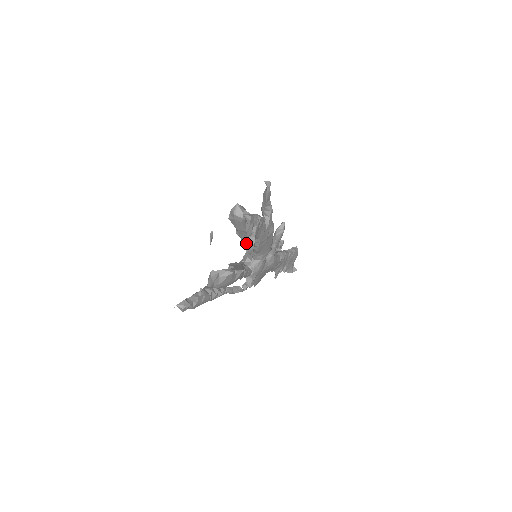
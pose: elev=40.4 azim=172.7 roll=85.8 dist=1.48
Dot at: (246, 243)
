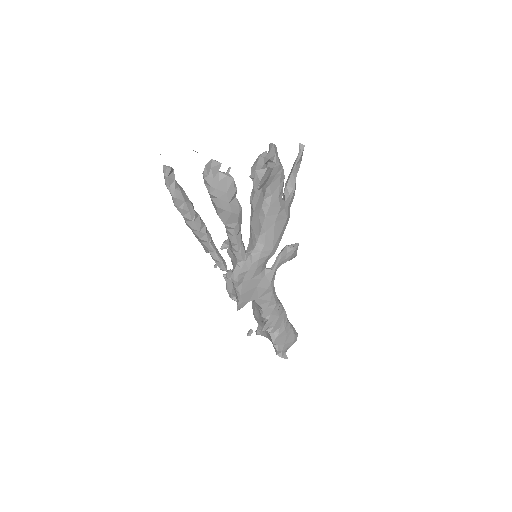
Dot at: (255, 215)
